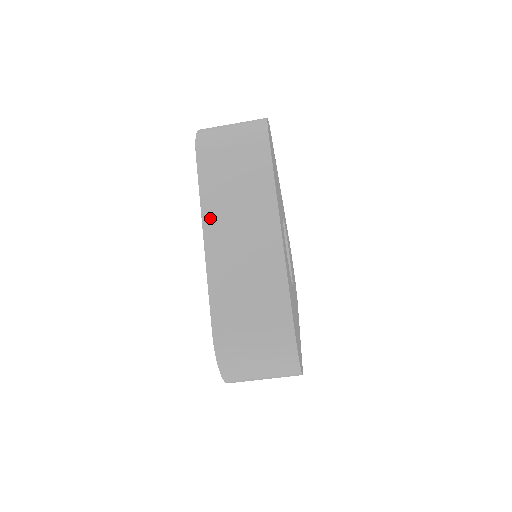
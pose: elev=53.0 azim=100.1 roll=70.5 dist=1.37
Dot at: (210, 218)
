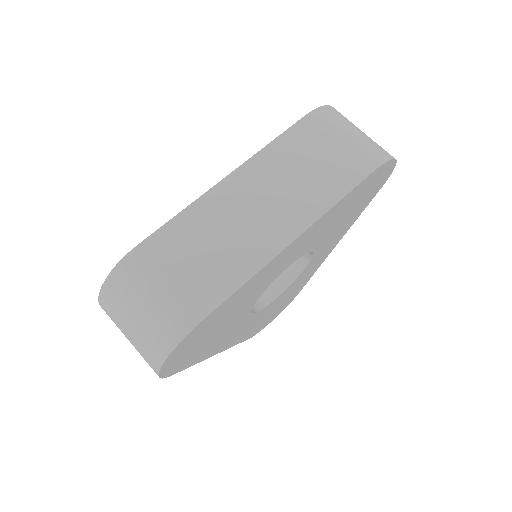
Dot at: (253, 168)
